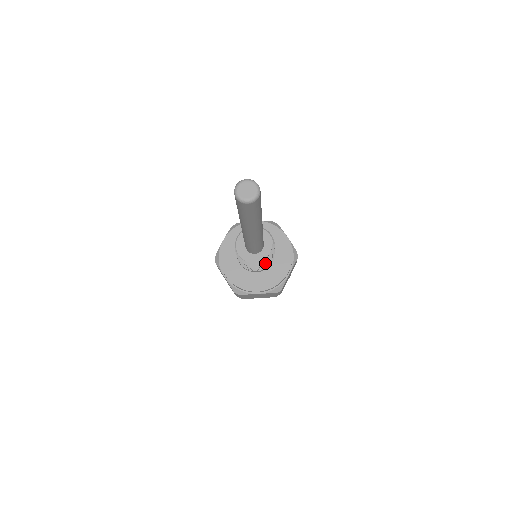
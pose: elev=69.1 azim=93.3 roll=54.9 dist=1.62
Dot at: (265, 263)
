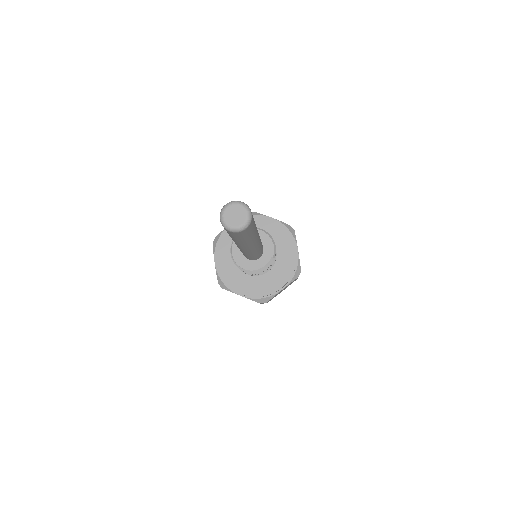
Dot at: occluded
